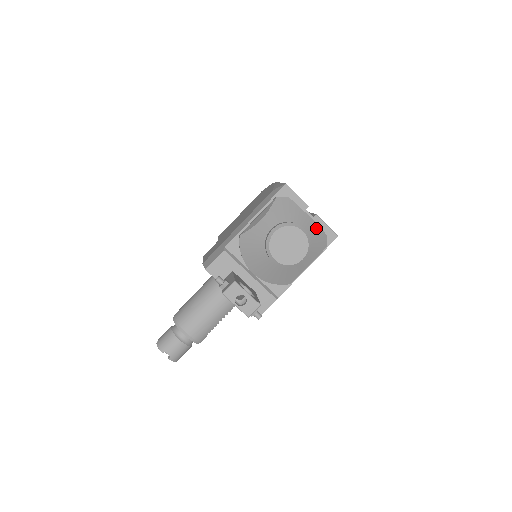
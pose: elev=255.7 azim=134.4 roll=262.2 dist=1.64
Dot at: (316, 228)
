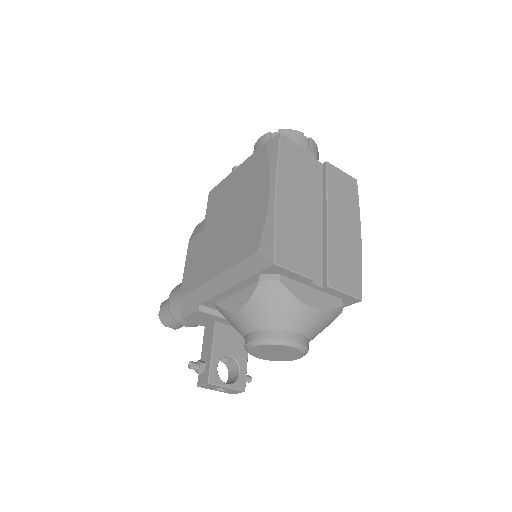
Dot at: (322, 316)
